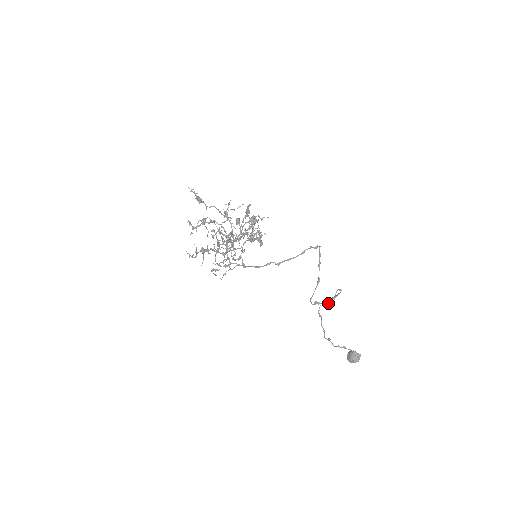
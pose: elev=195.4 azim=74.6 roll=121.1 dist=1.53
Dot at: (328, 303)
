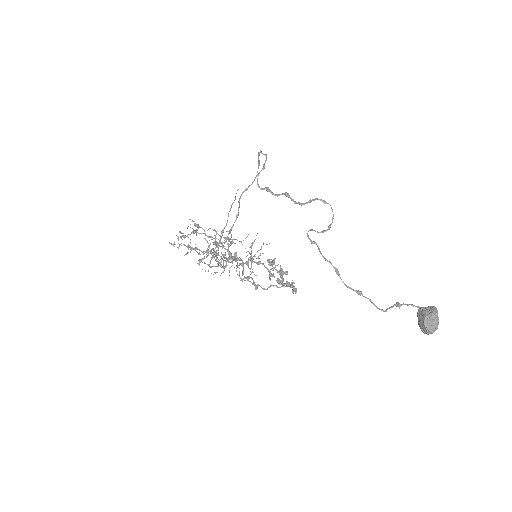
Dot at: (323, 231)
